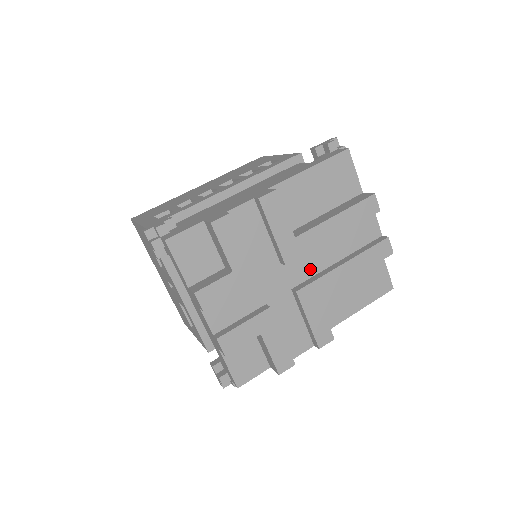
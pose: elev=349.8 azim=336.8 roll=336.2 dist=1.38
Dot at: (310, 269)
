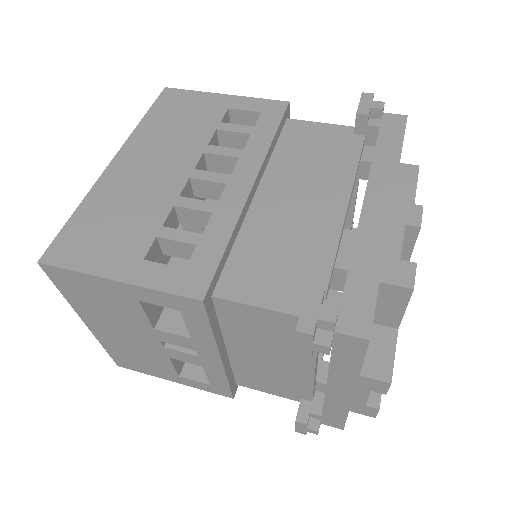
Dot at: occluded
